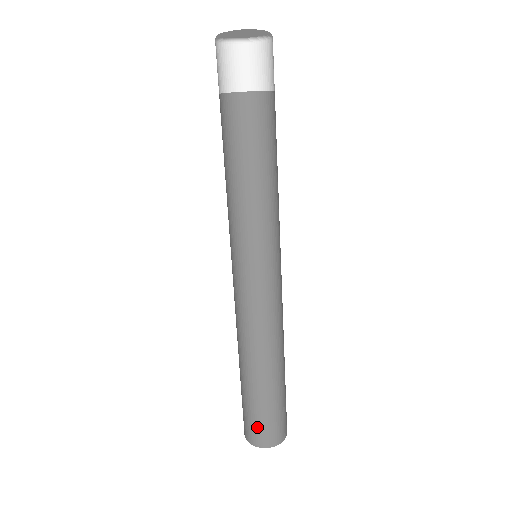
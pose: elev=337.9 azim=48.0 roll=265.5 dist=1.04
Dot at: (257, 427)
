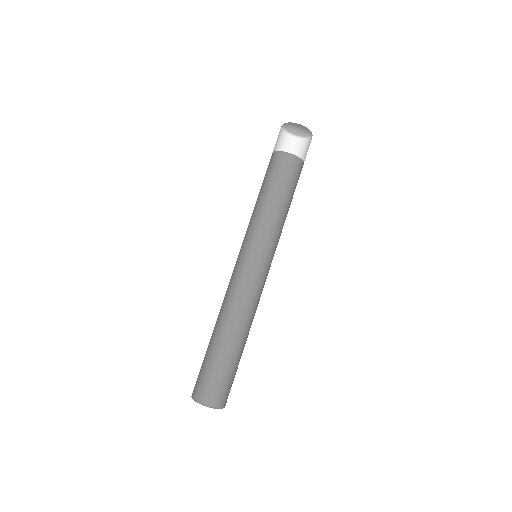
Dot at: (218, 387)
